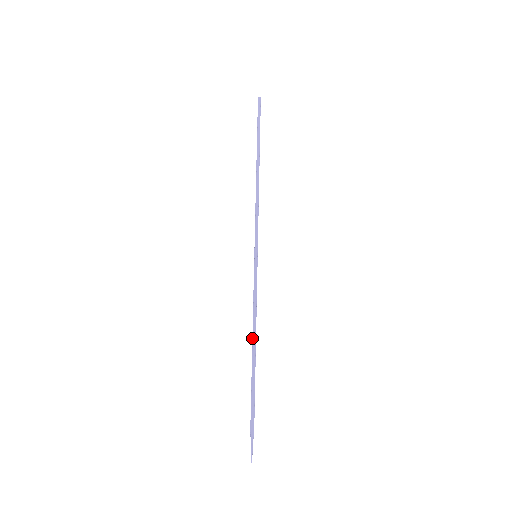
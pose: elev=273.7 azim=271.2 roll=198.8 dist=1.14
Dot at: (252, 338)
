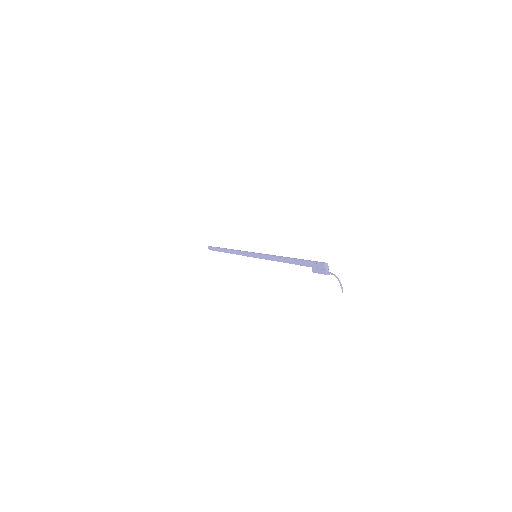
Dot at: (284, 258)
